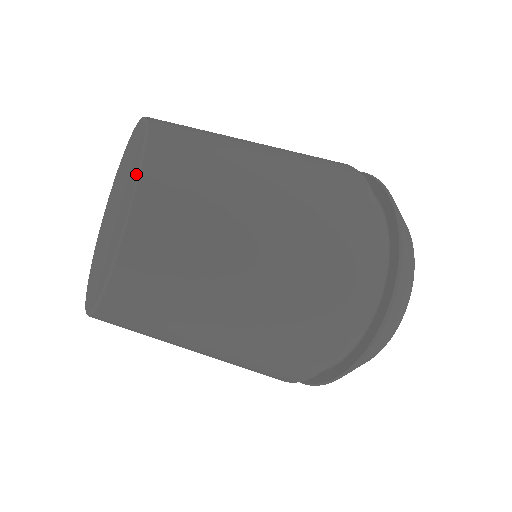
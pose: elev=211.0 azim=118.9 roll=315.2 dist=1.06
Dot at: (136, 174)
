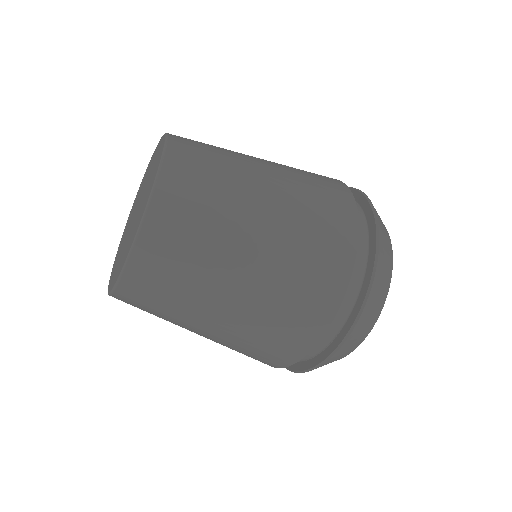
Dot at: (147, 201)
